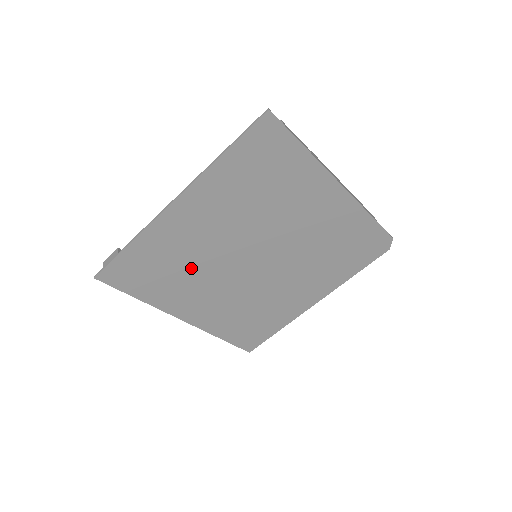
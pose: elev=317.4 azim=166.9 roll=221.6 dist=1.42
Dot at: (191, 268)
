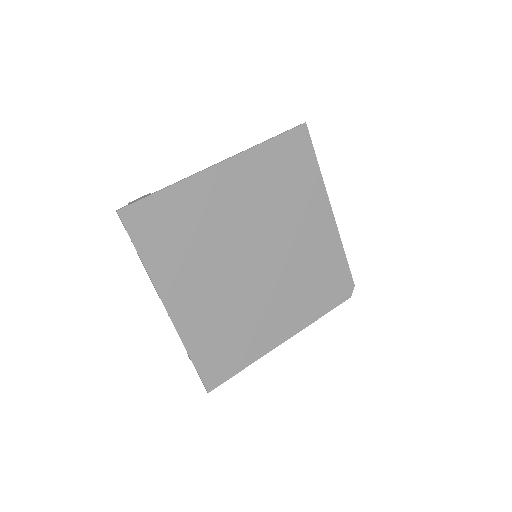
Dot at: (203, 242)
